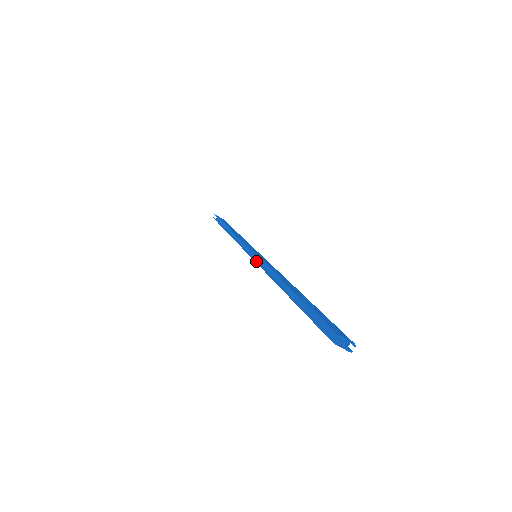
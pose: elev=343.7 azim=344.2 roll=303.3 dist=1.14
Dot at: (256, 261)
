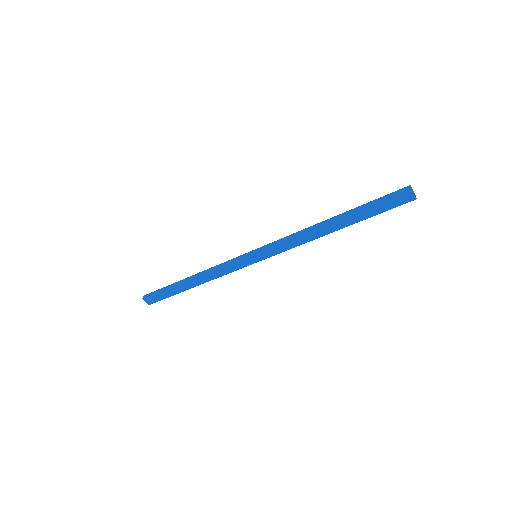
Dot at: (271, 244)
